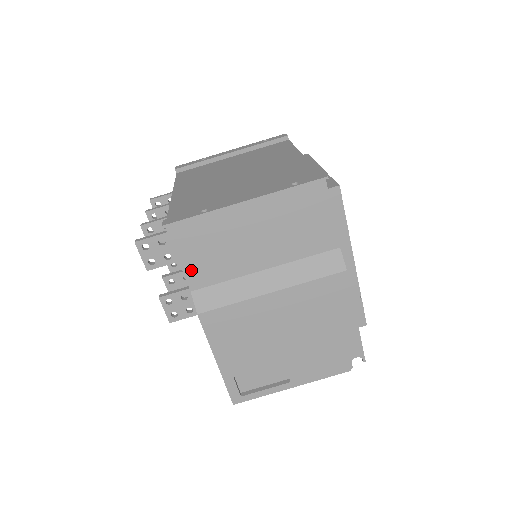
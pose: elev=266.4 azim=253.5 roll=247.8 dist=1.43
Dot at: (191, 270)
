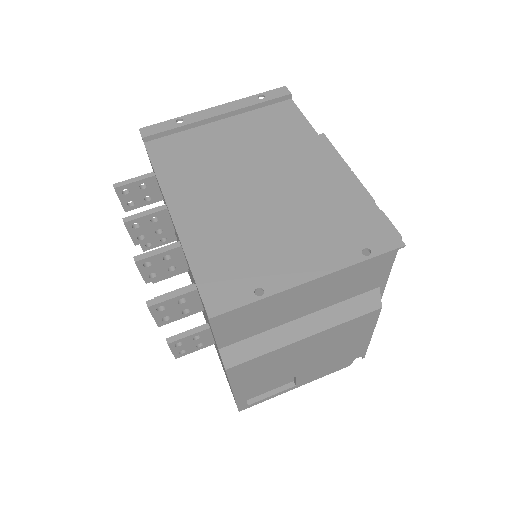
Dot at: (224, 334)
